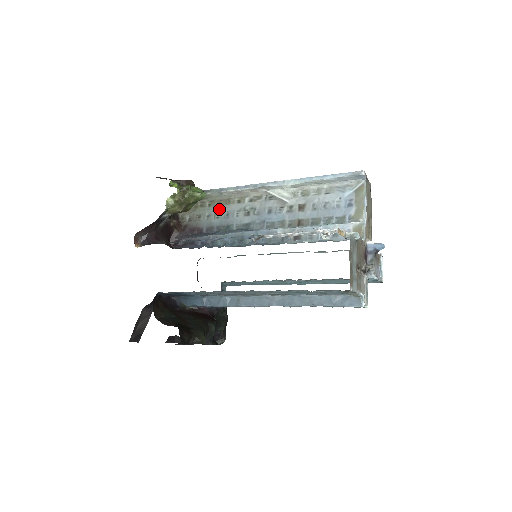
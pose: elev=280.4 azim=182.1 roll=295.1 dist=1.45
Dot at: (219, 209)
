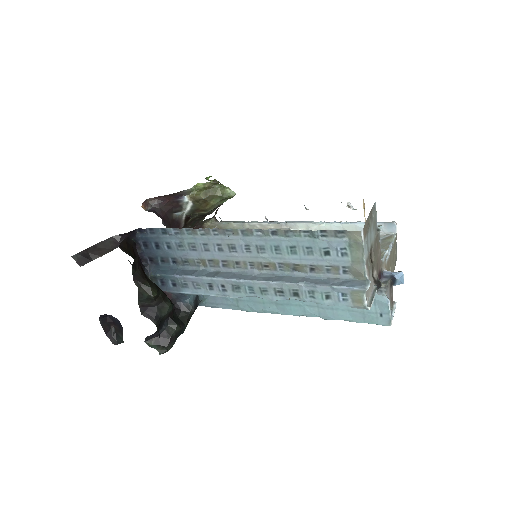
Dot at: occluded
